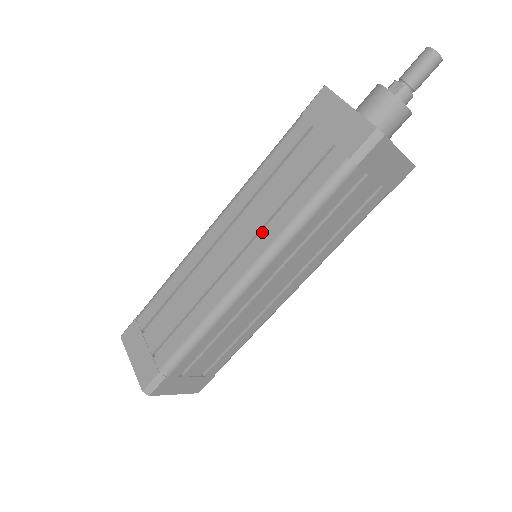
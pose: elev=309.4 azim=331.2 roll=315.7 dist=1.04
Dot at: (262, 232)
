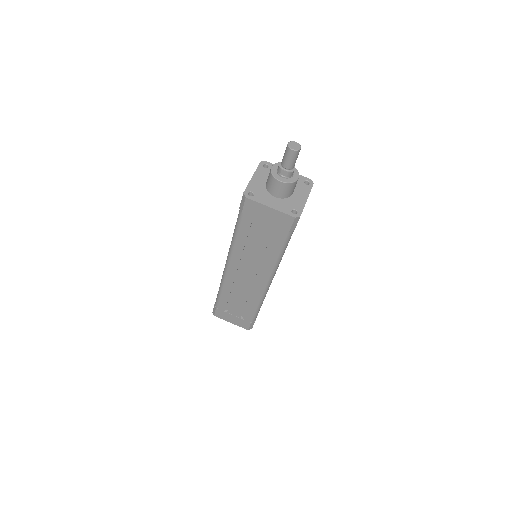
Dot at: (261, 264)
